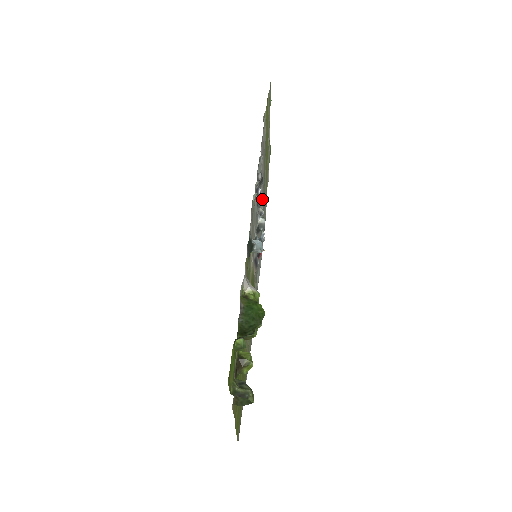
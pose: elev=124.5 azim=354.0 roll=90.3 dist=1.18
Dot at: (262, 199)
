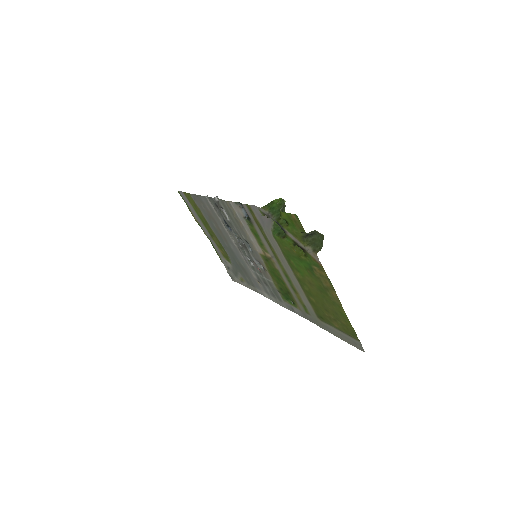
Dot at: (230, 247)
